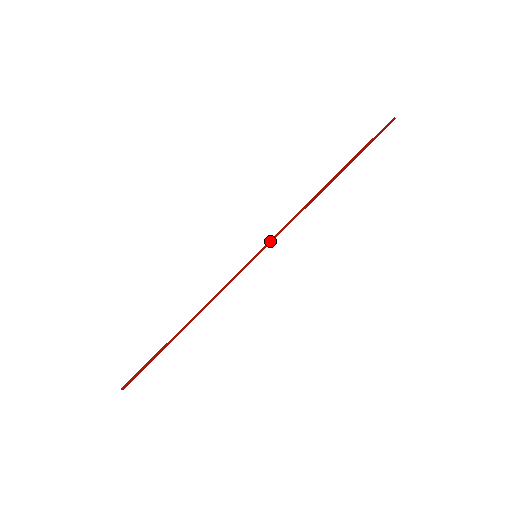
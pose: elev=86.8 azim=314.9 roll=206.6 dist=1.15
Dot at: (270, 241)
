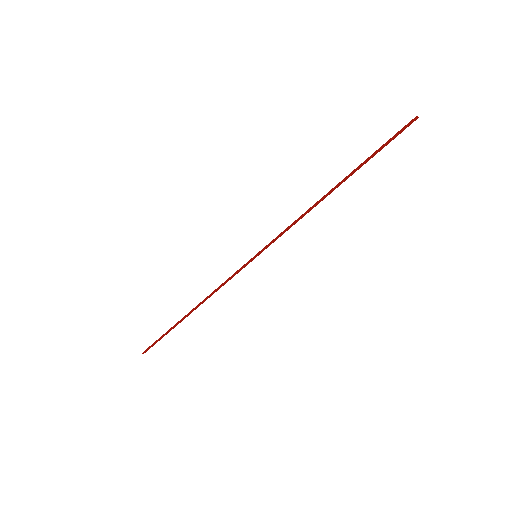
Dot at: (270, 243)
